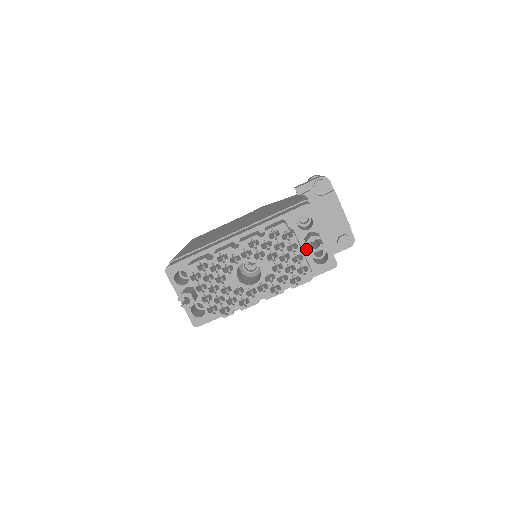
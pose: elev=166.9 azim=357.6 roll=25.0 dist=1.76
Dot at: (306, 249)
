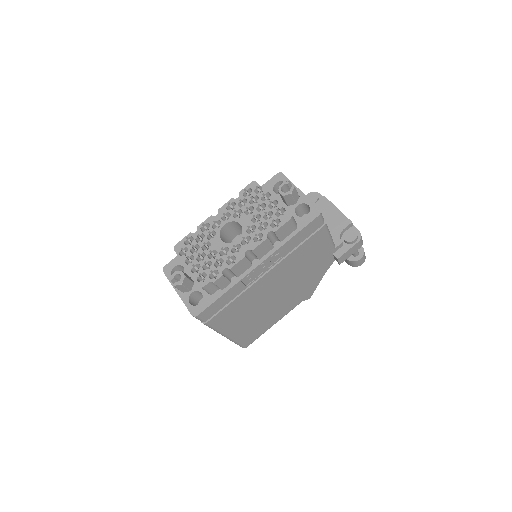
Dot at: (287, 208)
